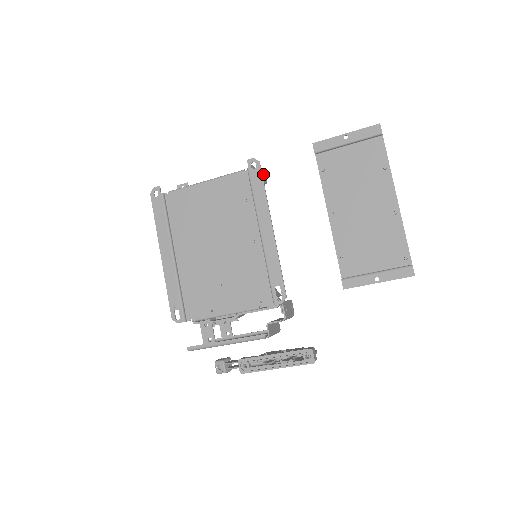
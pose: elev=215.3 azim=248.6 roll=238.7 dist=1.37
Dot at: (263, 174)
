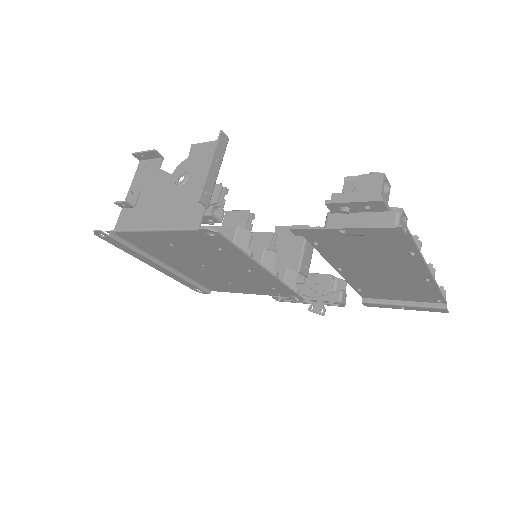
Dot at: (219, 142)
